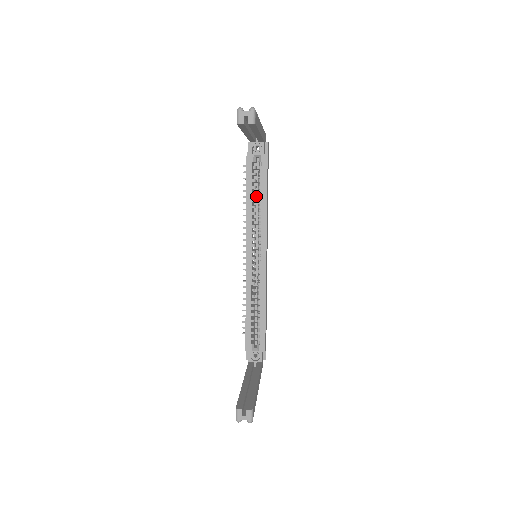
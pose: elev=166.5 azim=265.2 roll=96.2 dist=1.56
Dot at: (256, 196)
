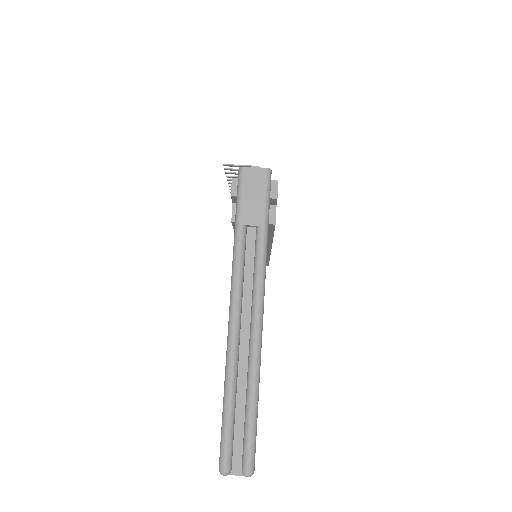
Dot at: occluded
